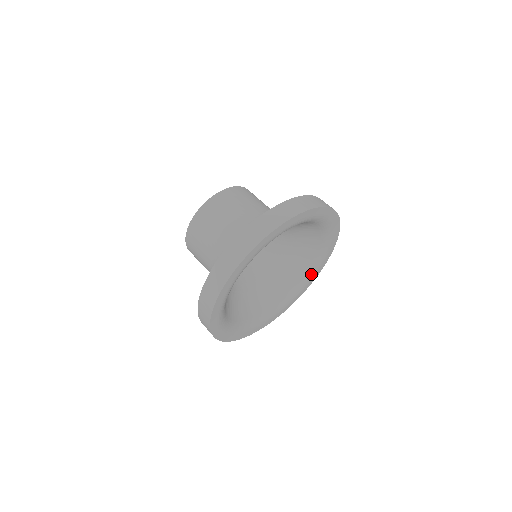
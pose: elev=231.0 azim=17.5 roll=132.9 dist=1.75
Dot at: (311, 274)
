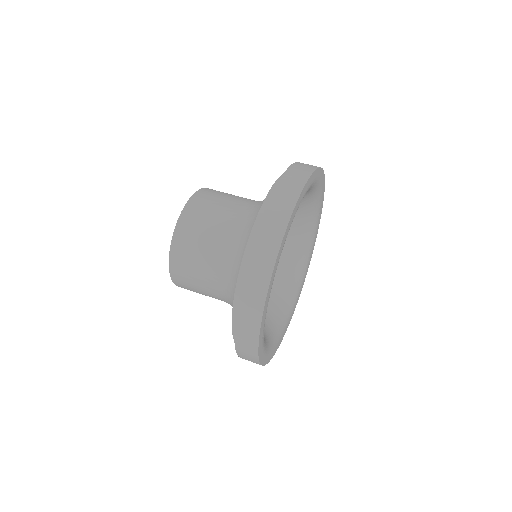
Dot at: (318, 195)
